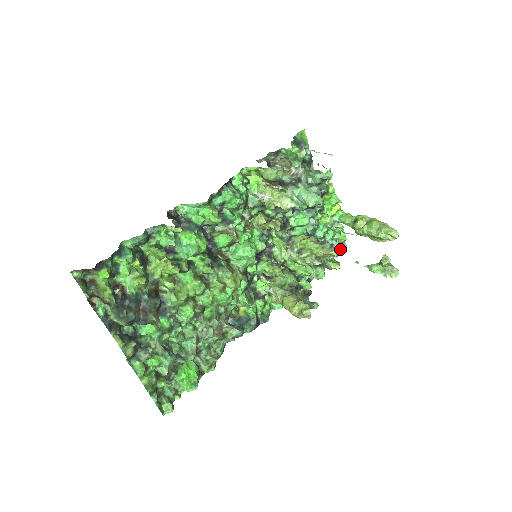
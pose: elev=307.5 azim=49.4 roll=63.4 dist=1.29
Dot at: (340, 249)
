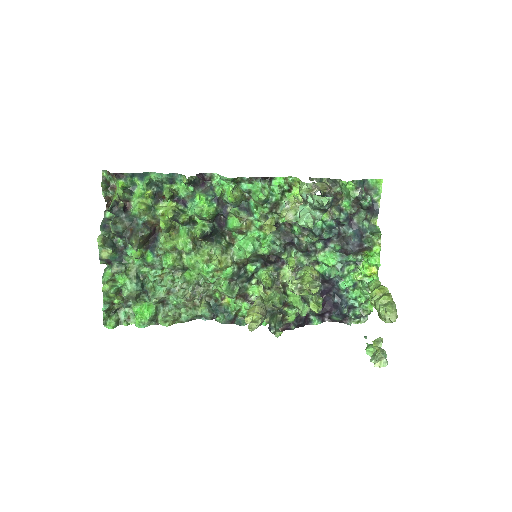
Dot at: (365, 319)
